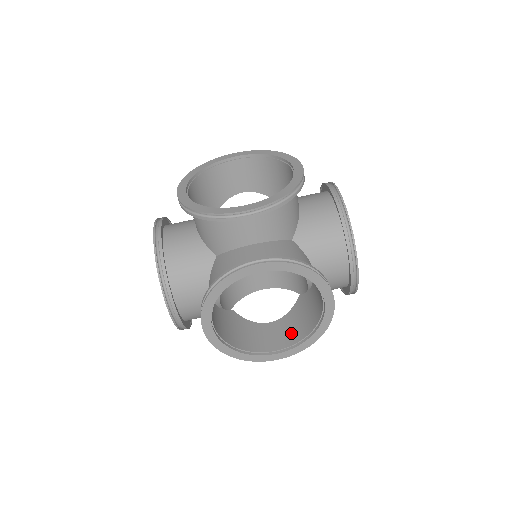
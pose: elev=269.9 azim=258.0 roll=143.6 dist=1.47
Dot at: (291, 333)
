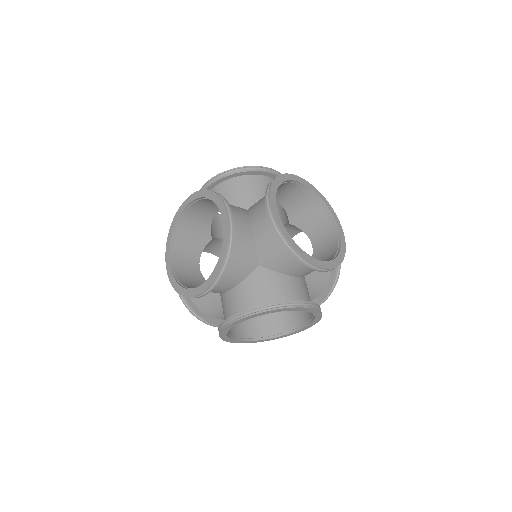
Dot at: occluded
